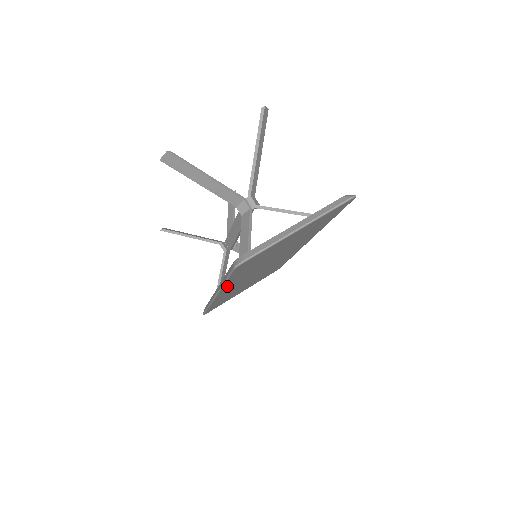
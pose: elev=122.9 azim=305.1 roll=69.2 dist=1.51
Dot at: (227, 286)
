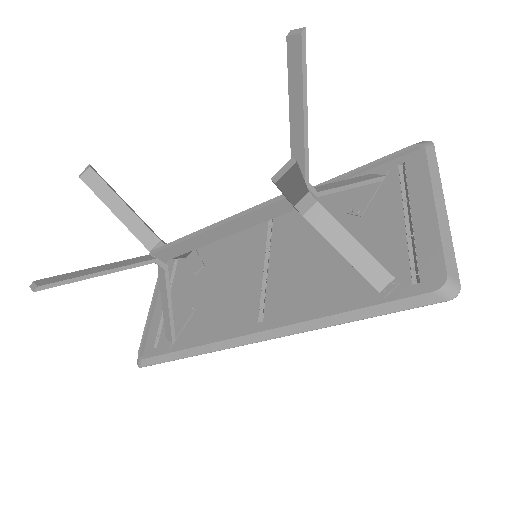
Dot at: occluded
